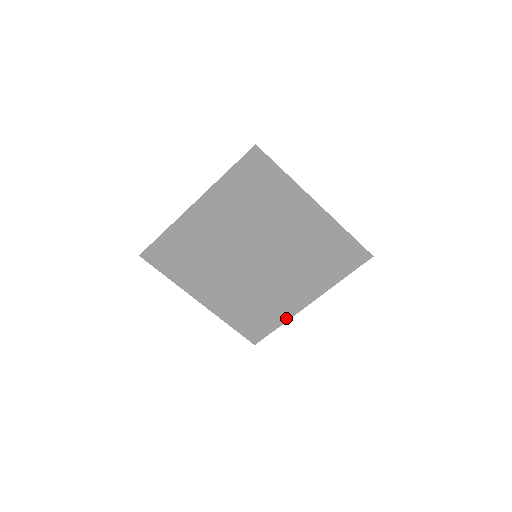
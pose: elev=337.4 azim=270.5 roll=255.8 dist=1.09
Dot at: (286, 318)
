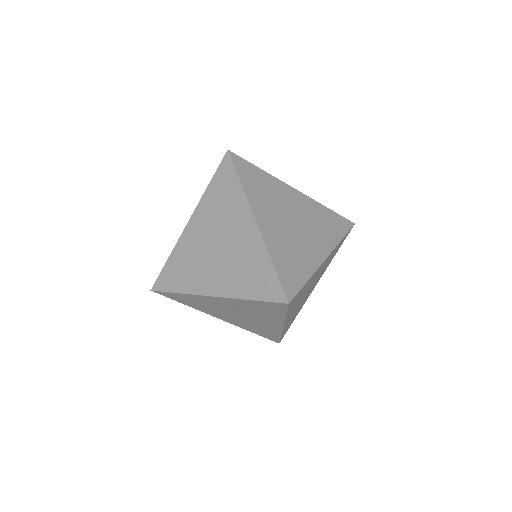
Dot at: occluded
